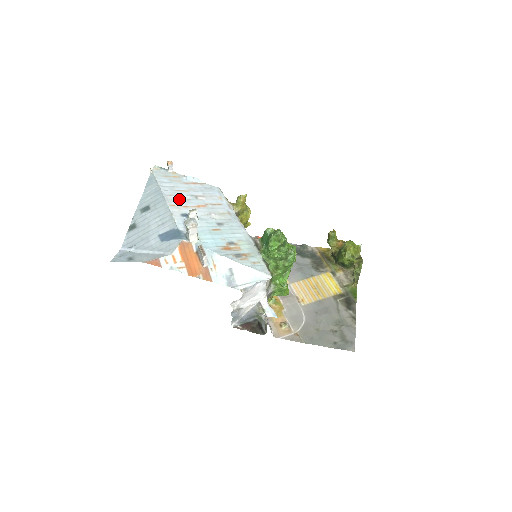
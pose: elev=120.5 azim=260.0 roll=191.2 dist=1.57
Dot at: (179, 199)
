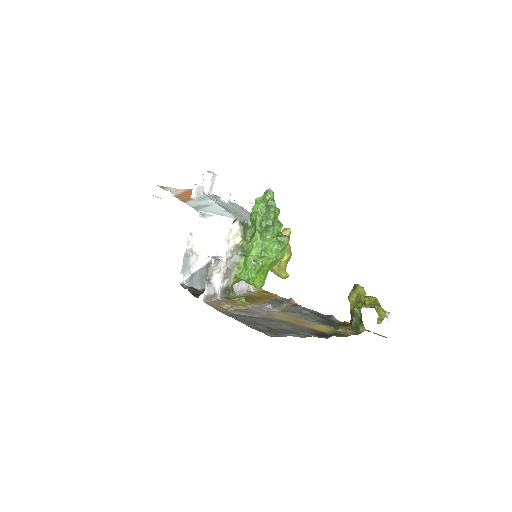
Dot at: (231, 204)
